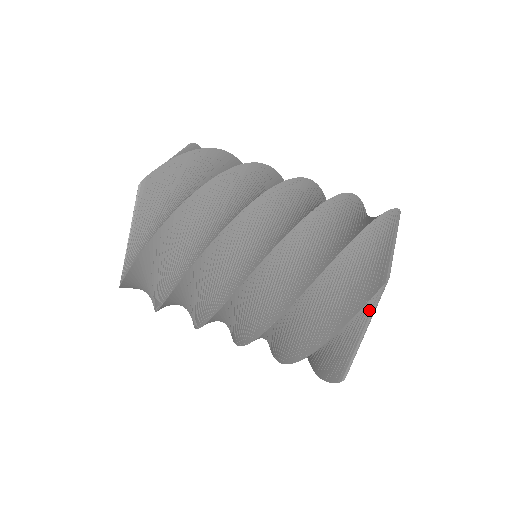
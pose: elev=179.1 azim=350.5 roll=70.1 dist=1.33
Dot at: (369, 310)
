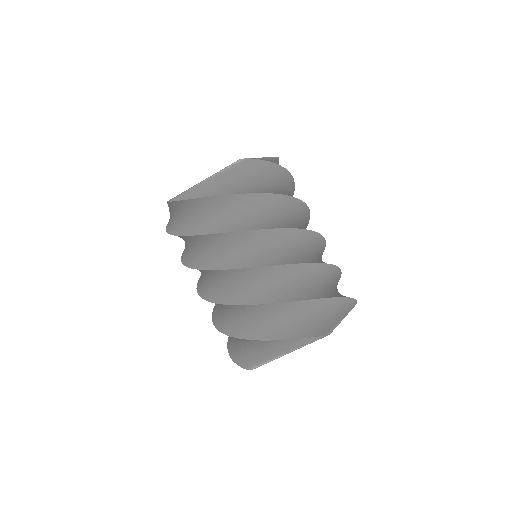
Dot at: (304, 343)
